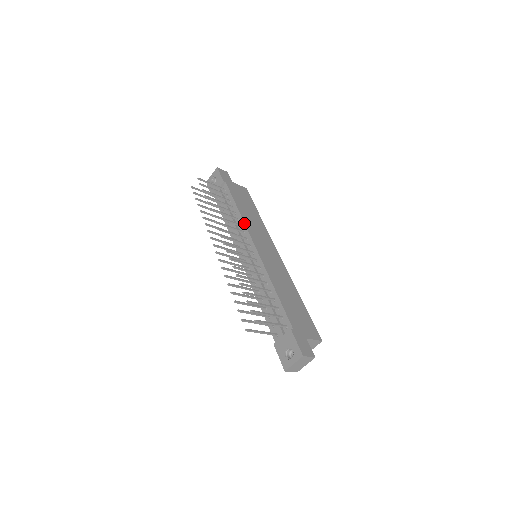
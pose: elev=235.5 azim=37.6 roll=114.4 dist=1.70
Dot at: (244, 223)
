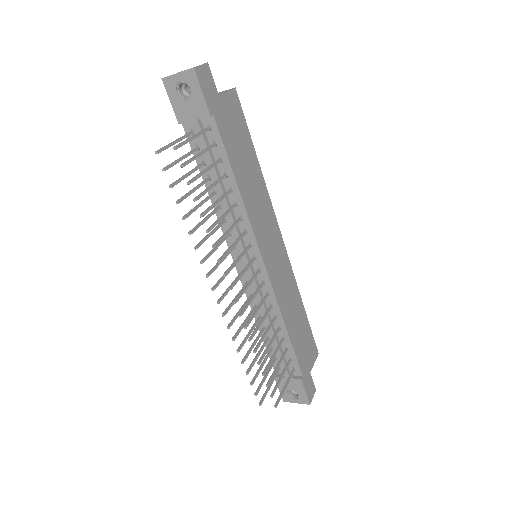
Dot at: (248, 220)
